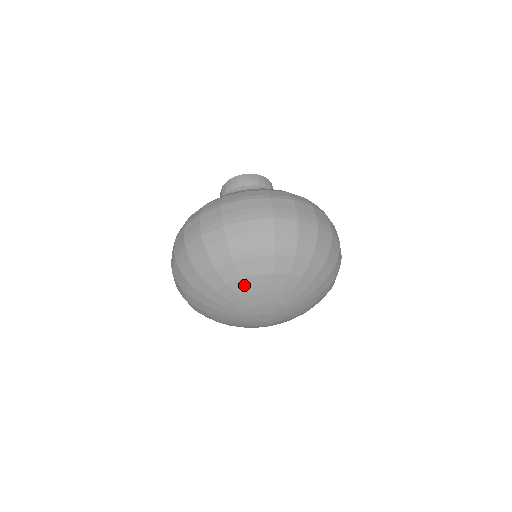
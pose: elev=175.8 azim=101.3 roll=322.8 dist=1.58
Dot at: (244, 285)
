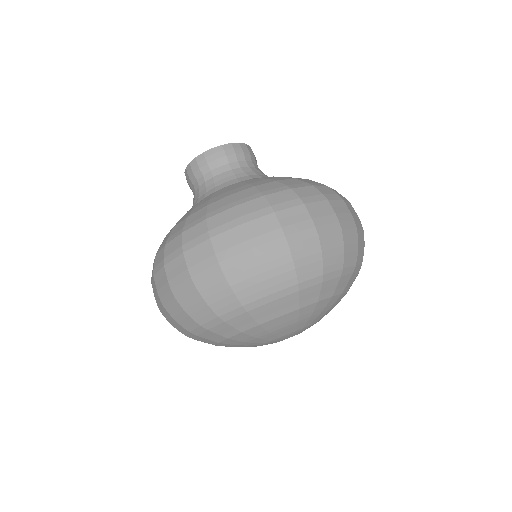
Dot at: (299, 314)
